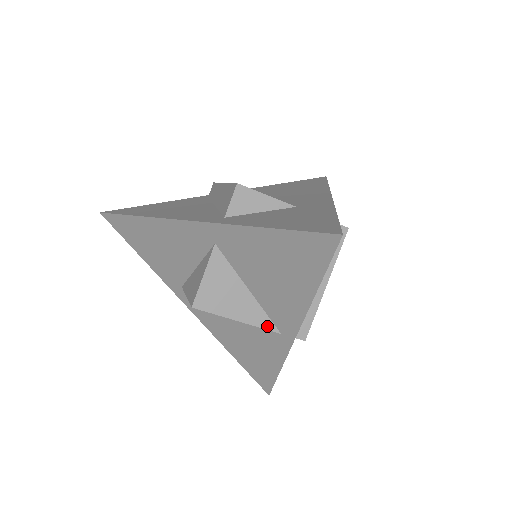
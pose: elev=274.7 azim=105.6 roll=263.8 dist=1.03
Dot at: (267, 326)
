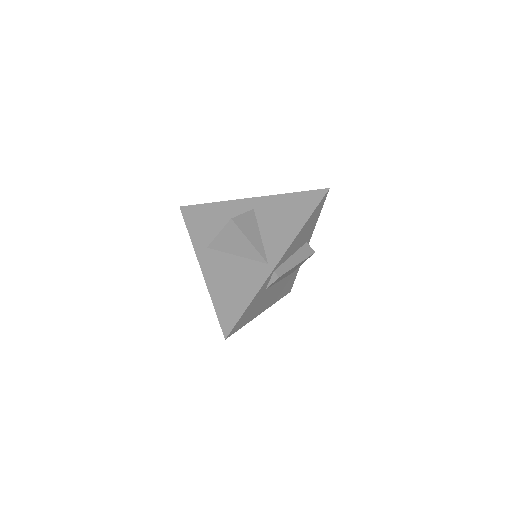
Dot at: (262, 255)
